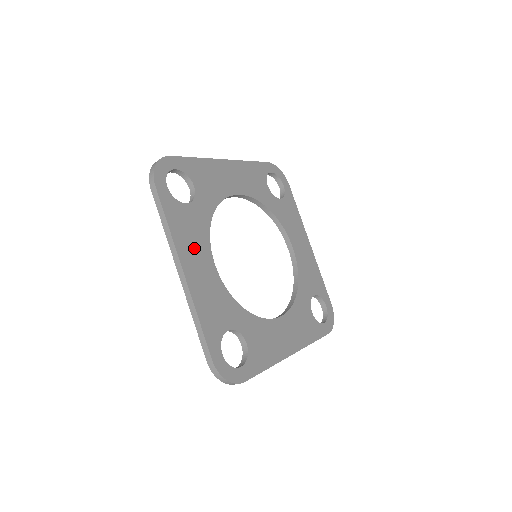
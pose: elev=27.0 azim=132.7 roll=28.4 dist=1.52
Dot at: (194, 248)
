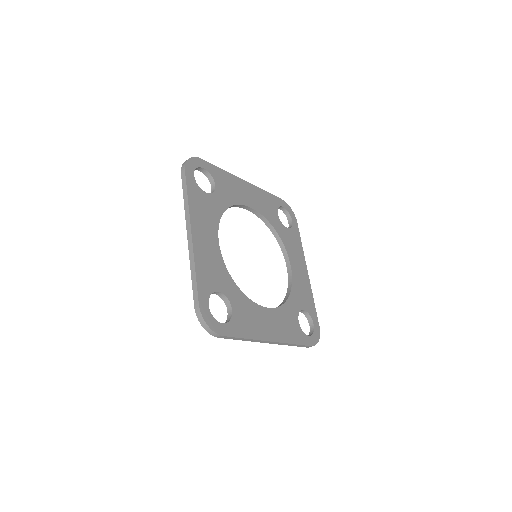
Dot at: (204, 223)
